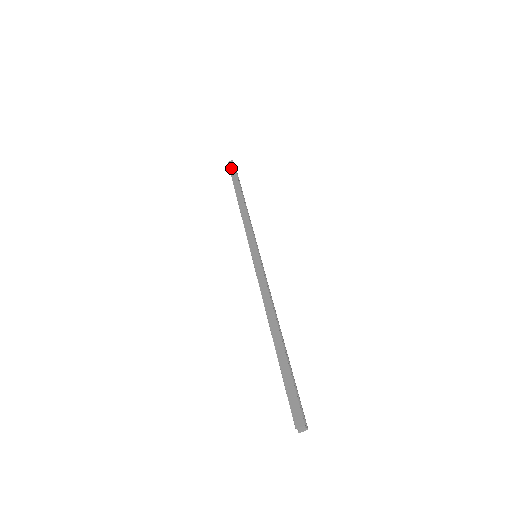
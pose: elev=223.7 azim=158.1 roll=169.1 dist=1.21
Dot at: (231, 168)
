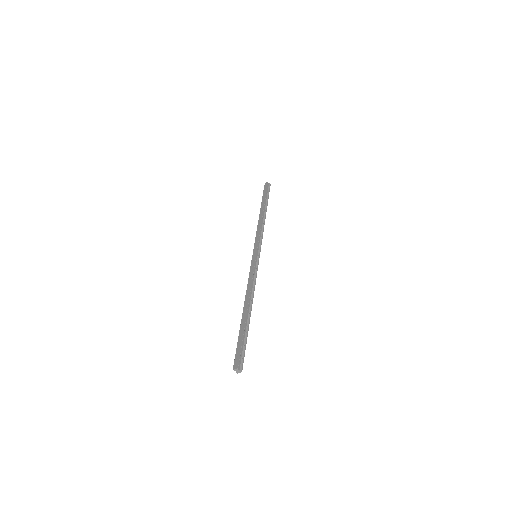
Dot at: (265, 188)
